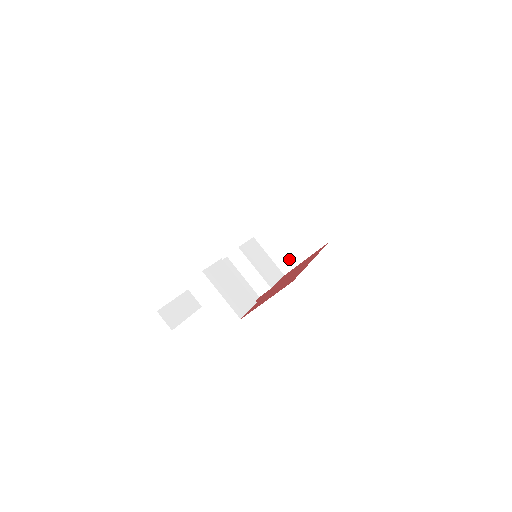
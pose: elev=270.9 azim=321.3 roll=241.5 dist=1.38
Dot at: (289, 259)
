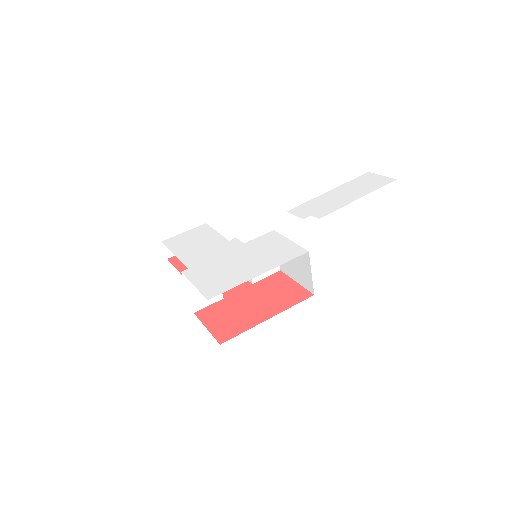
Dot at: (288, 268)
